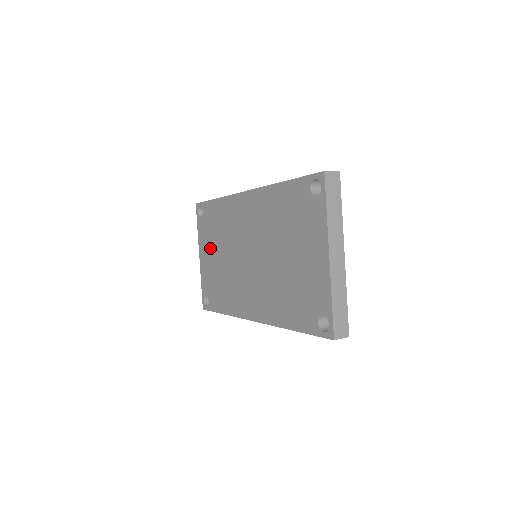
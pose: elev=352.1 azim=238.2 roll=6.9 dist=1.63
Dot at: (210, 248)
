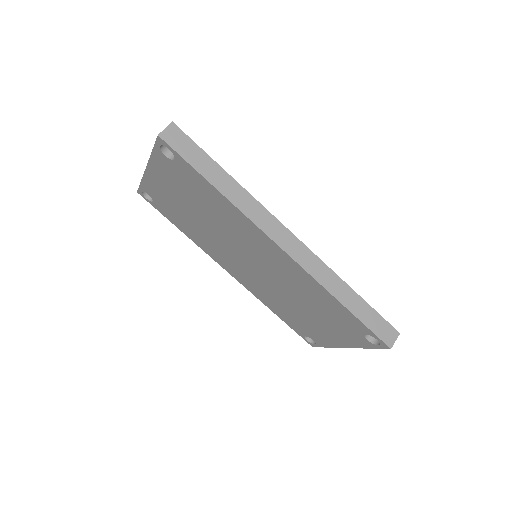
Dot at: (177, 191)
